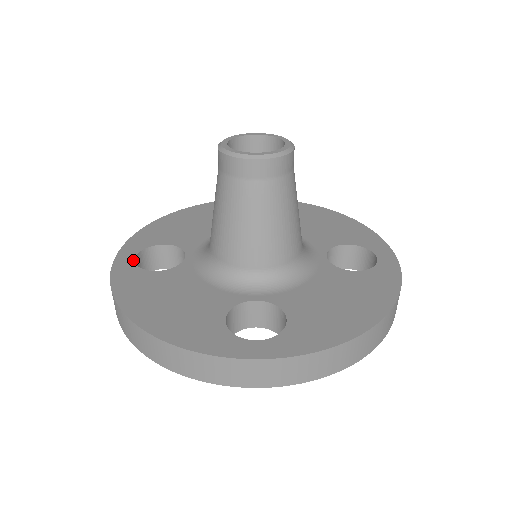
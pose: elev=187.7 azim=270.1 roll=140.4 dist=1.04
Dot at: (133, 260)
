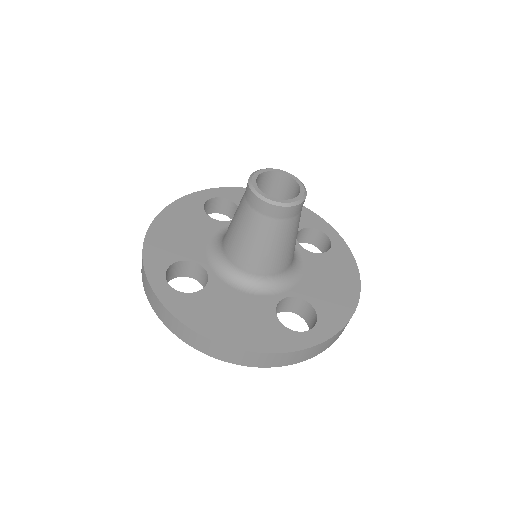
Dot at: (169, 286)
